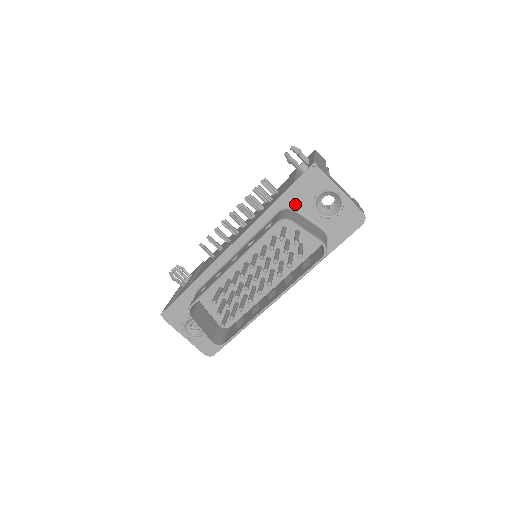
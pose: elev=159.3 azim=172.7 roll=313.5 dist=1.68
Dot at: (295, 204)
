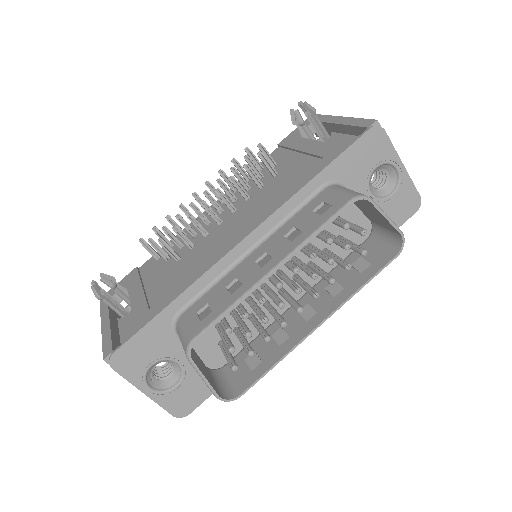
Dot at: (345, 178)
